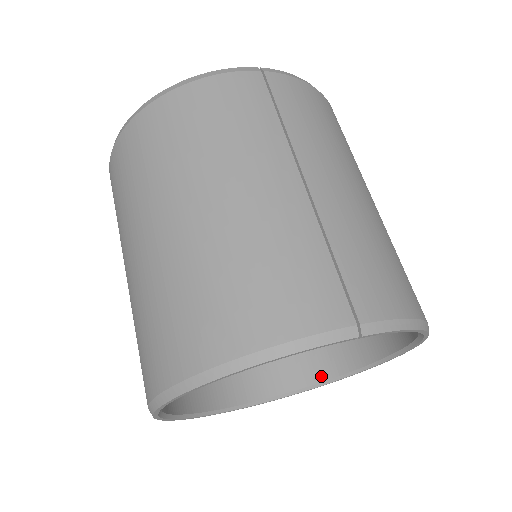
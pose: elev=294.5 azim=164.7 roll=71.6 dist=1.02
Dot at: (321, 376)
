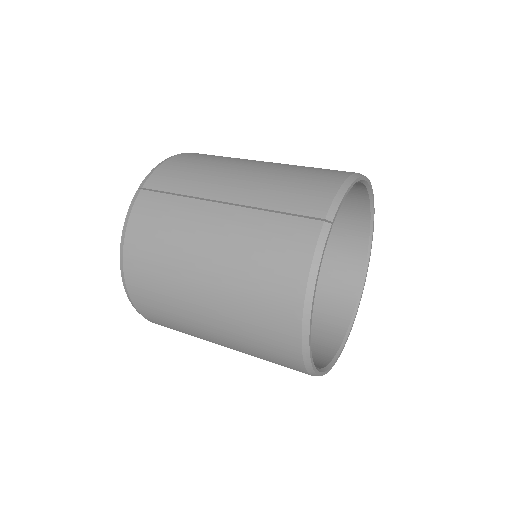
Dot at: (362, 257)
